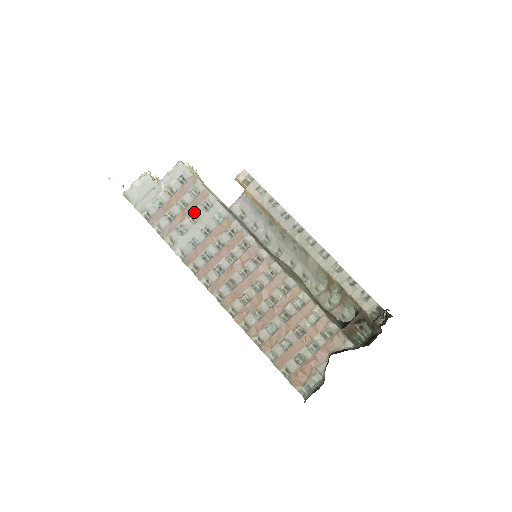
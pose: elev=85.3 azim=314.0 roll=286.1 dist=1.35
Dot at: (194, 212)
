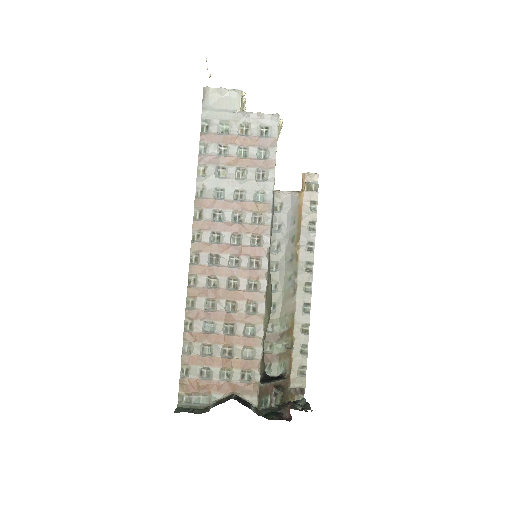
Dot at: (246, 169)
